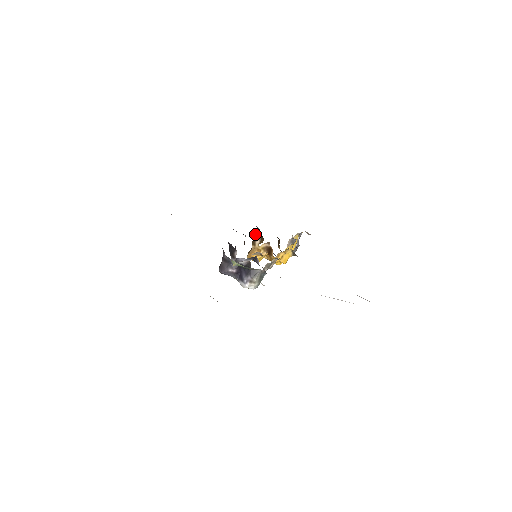
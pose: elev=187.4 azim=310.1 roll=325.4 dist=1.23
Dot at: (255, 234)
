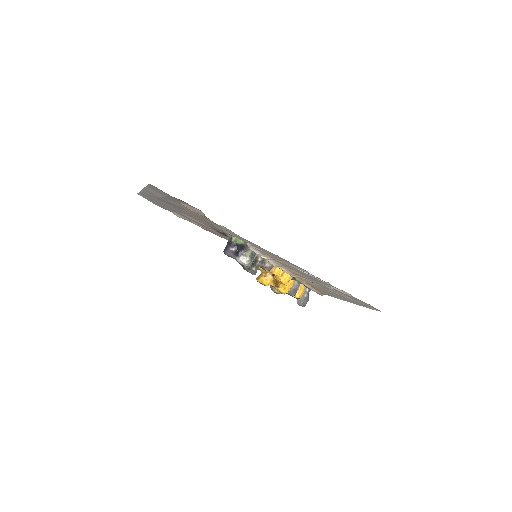
Dot at: occluded
